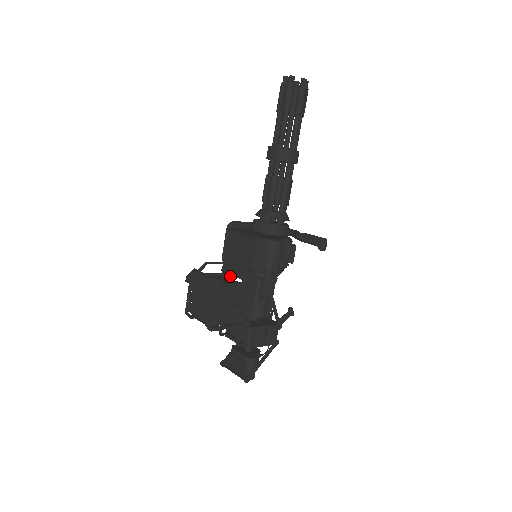
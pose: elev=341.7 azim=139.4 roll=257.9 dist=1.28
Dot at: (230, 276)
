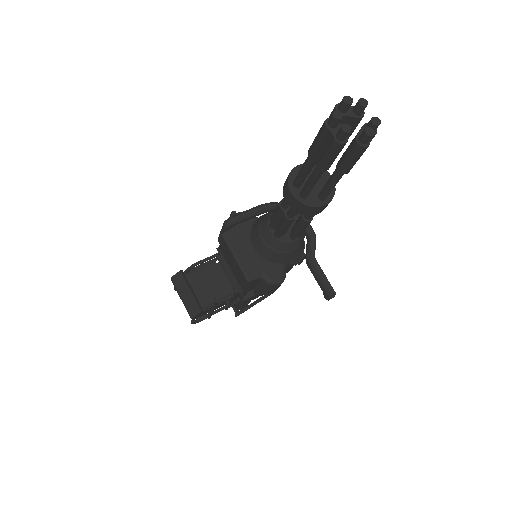
Dot at: (216, 304)
